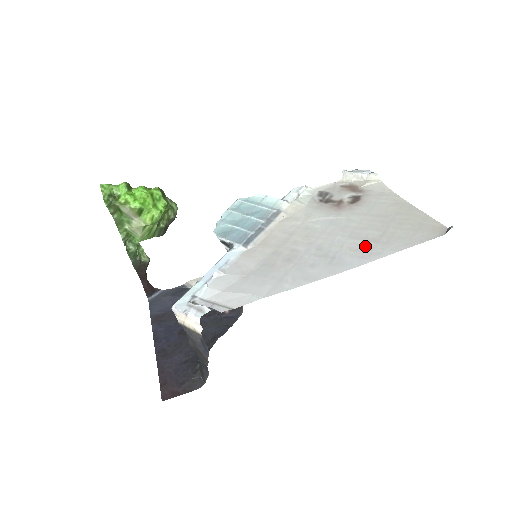
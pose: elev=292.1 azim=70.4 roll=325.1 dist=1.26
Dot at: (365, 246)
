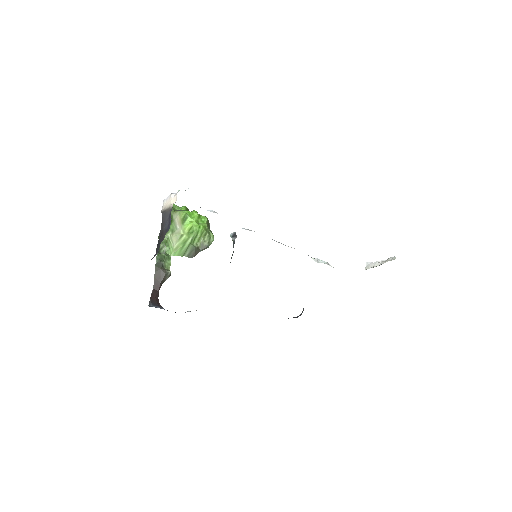
Dot at: occluded
